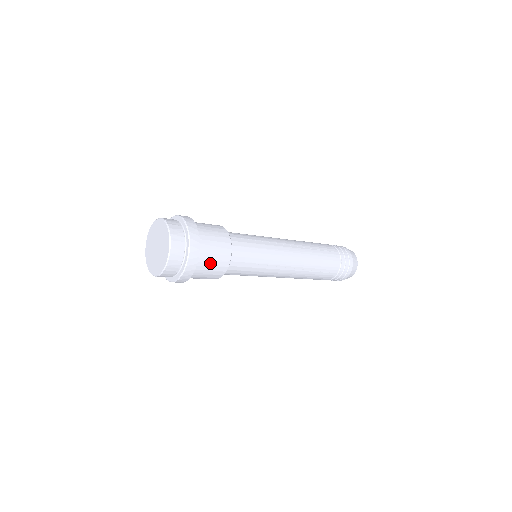
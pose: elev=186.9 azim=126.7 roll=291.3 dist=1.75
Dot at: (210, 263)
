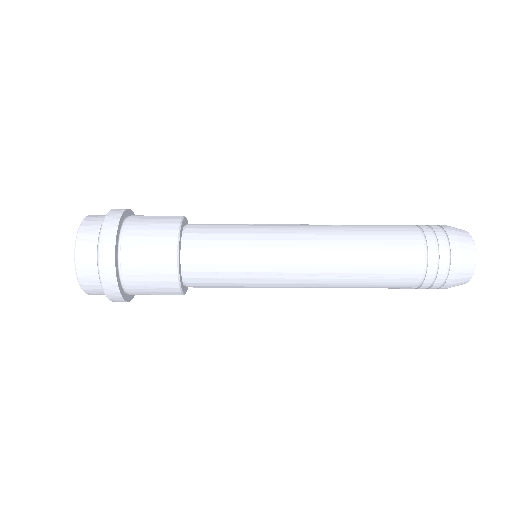
Dot at: (152, 216)
